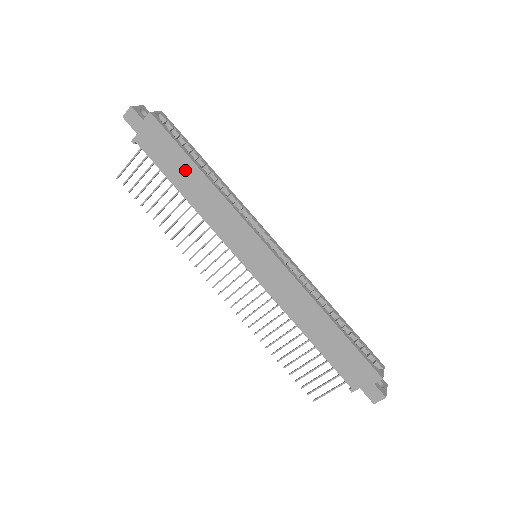
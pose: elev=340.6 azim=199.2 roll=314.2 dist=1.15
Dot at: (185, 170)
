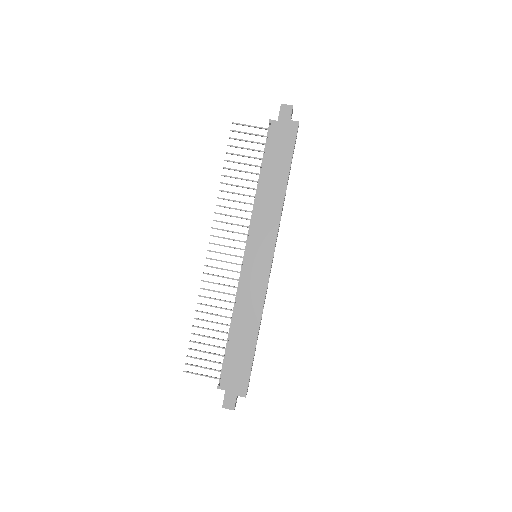
Dot at: (279, 170)
